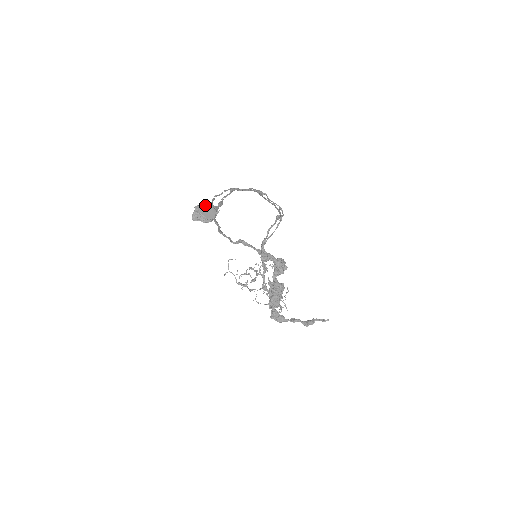
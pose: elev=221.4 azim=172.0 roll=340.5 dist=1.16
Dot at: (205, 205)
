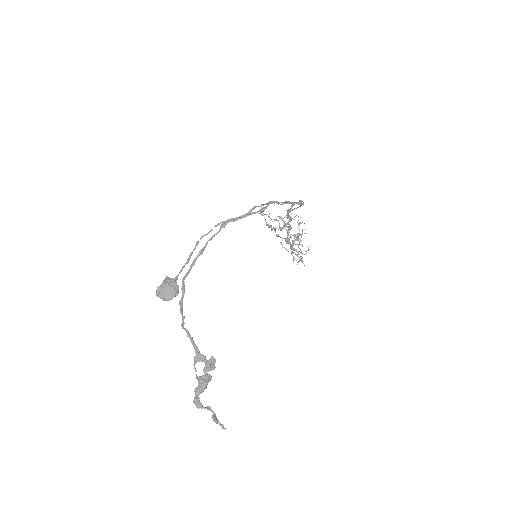
Dot at: (167, 286)
